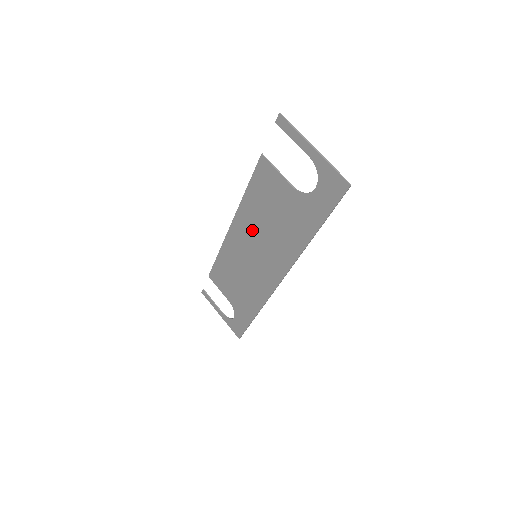
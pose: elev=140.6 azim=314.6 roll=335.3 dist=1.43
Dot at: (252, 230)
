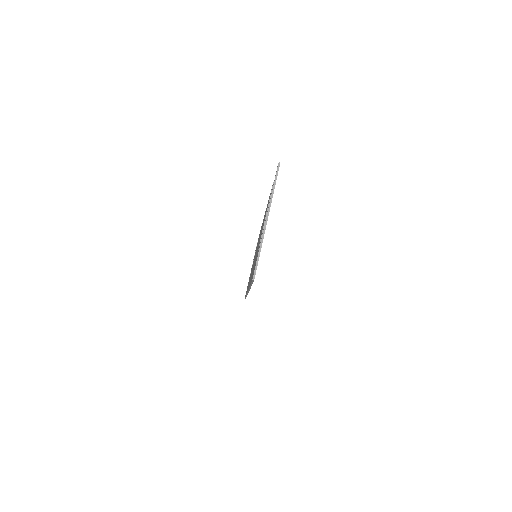
Dot at: (260, 234)
